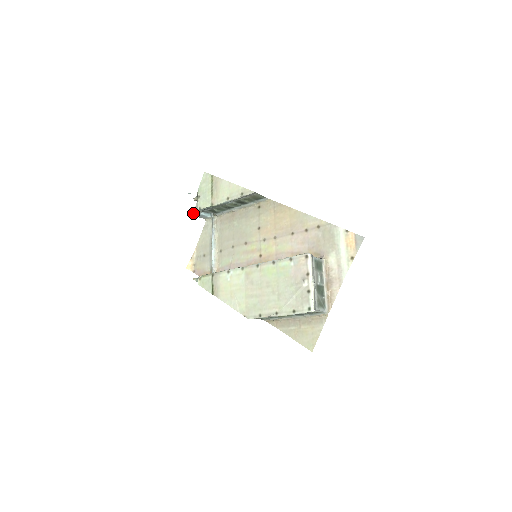
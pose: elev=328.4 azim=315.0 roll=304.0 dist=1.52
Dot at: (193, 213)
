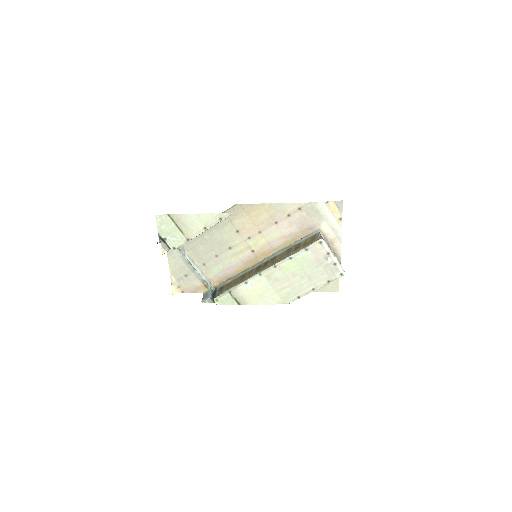
Dot at: occluded
